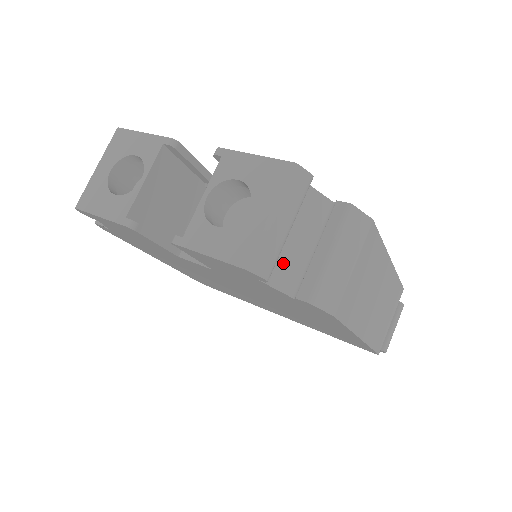
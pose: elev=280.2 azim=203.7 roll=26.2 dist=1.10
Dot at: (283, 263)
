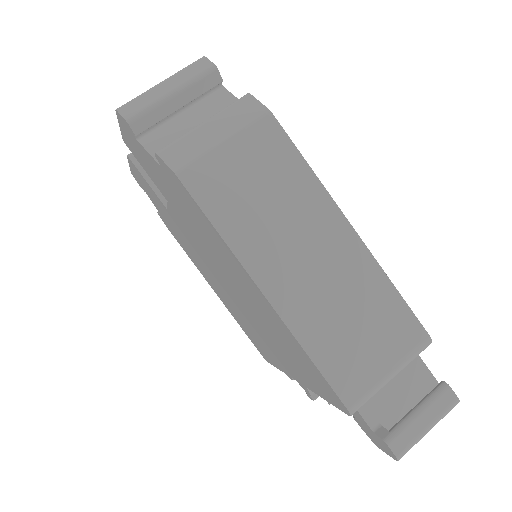
Dot at: (168, 136)
